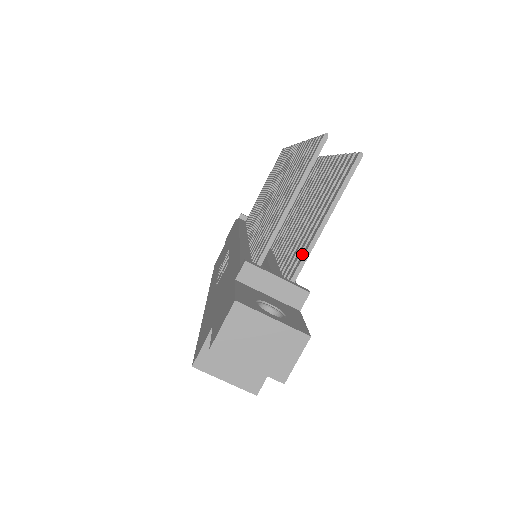
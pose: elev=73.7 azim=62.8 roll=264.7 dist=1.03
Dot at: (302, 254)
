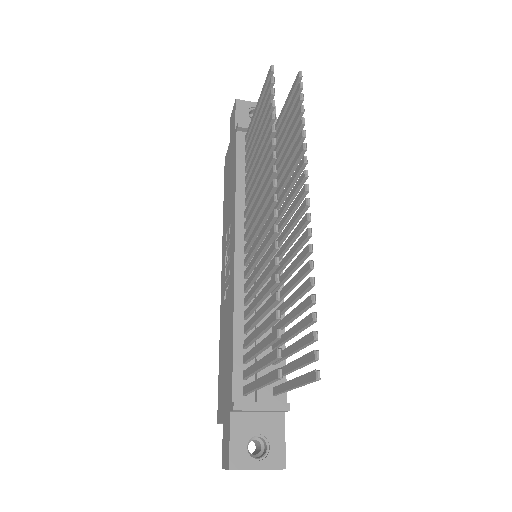
Dot at: (281, 385)
